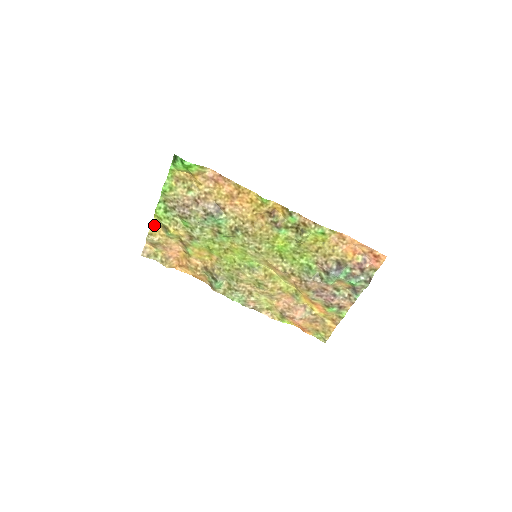
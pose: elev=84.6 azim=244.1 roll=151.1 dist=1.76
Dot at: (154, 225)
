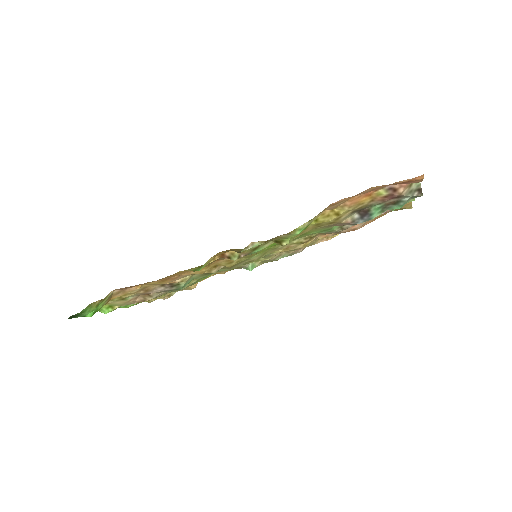
Dot at: occluded
